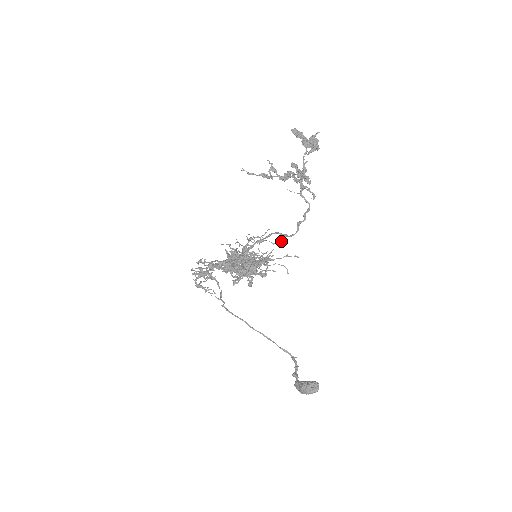
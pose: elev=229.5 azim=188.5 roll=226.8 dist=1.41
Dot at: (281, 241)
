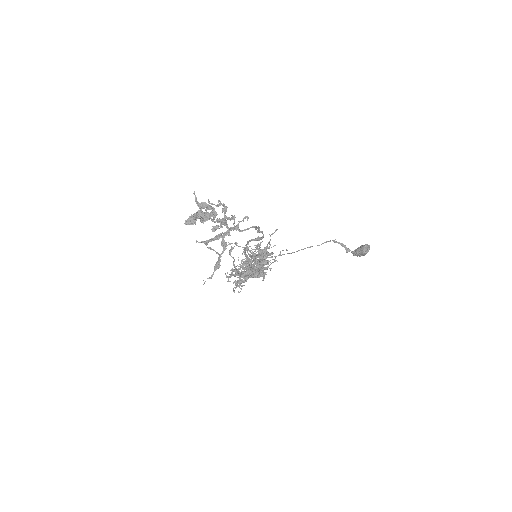
Dot at: occluded
